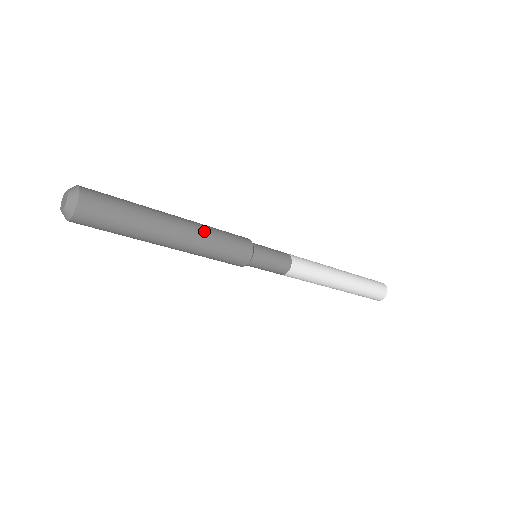
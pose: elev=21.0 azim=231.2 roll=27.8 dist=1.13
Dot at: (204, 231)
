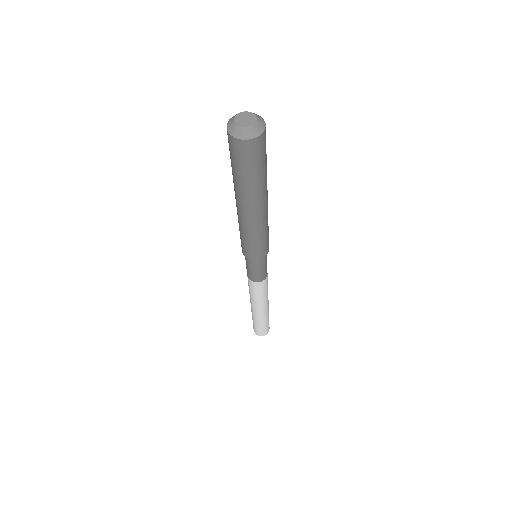
Dot at: occluded
